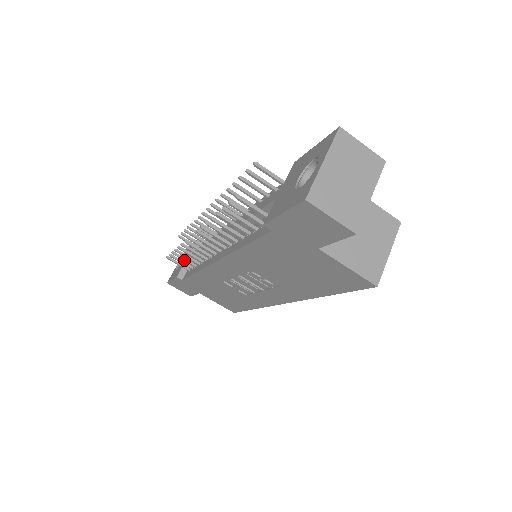
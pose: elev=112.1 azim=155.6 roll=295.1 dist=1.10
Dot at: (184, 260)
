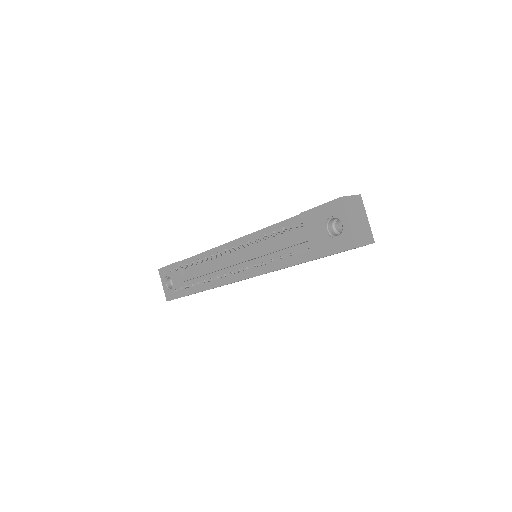
Dot at: occluded
